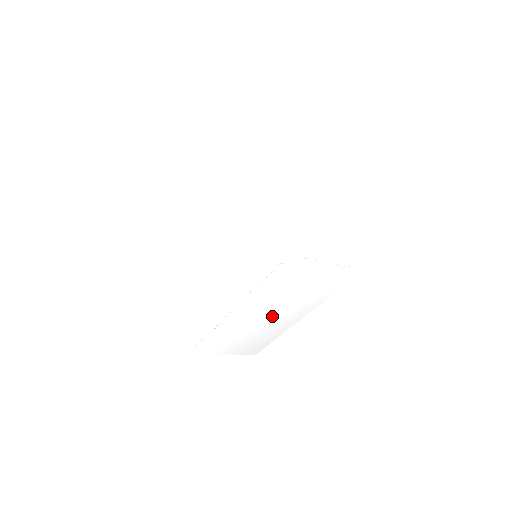
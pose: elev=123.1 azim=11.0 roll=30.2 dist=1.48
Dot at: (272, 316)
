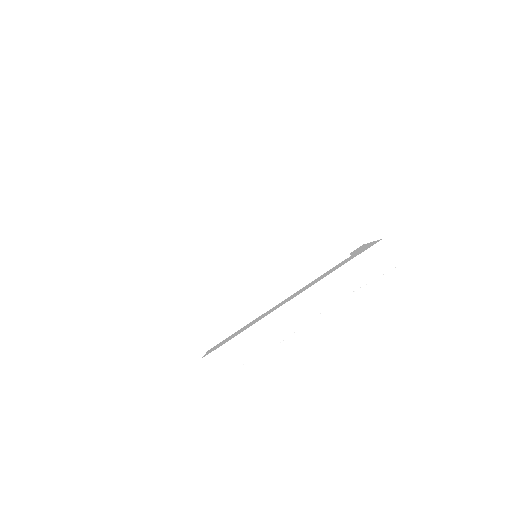
Dot at: occluded
